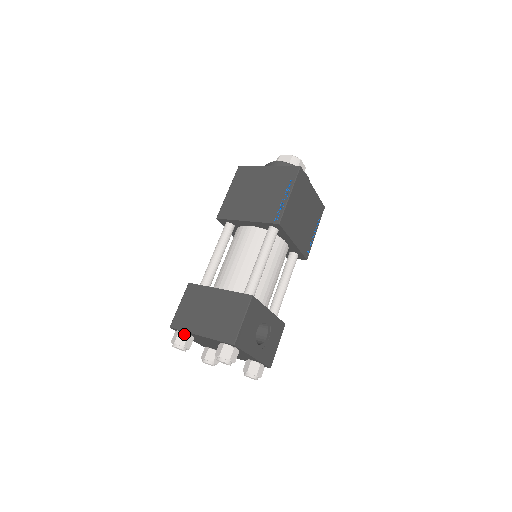
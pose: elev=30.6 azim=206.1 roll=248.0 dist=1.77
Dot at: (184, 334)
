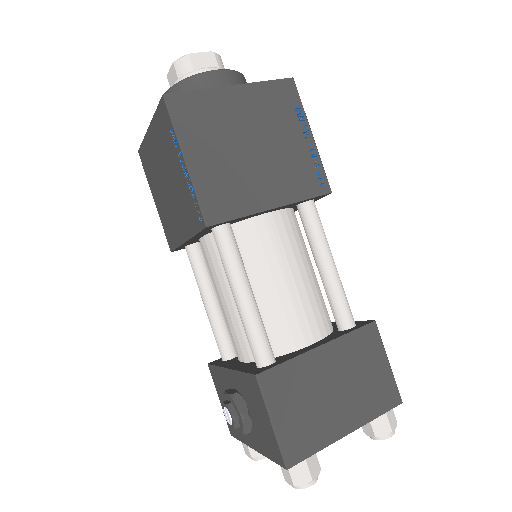
Dot at: (311, 455)
